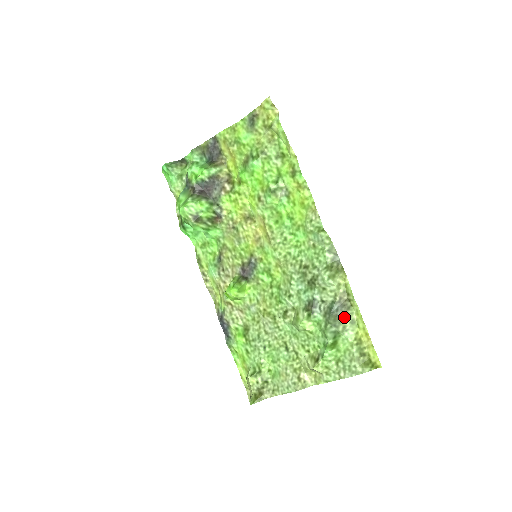
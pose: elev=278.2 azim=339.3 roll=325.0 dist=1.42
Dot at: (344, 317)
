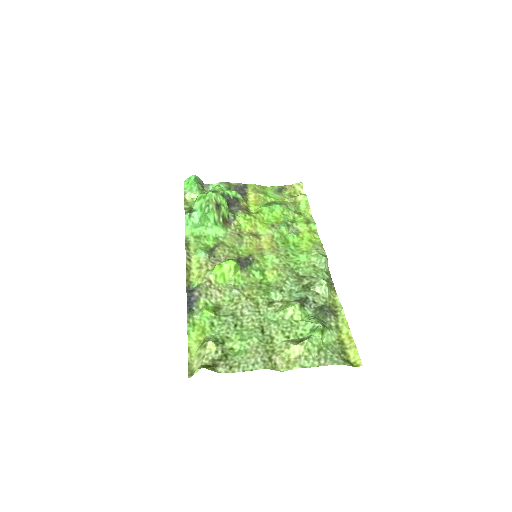
Dot at: (332, 319)
